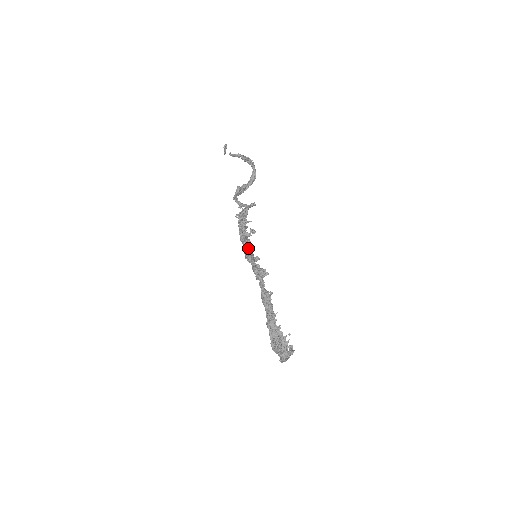
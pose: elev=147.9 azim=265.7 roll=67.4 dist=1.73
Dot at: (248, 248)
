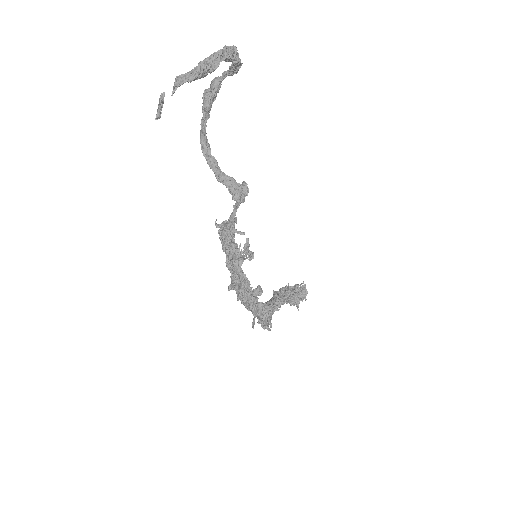
Dot at: (245, 307)
